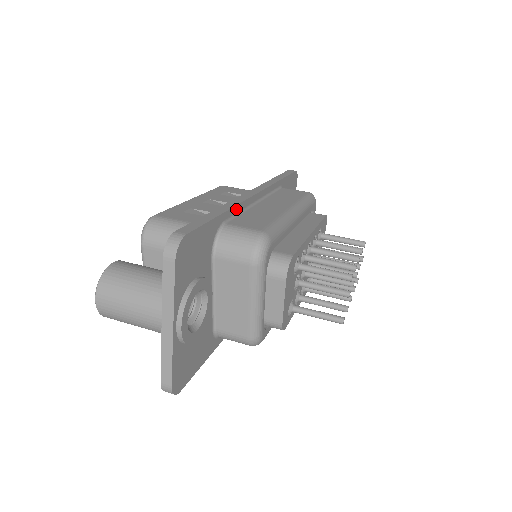
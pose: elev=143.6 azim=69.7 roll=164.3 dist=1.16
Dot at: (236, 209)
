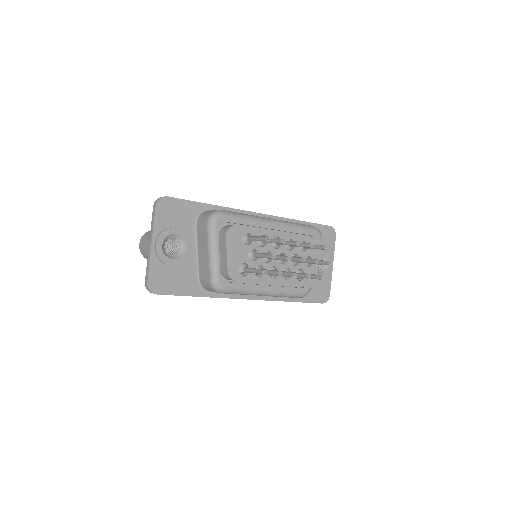
Dot at: (227, 210)
